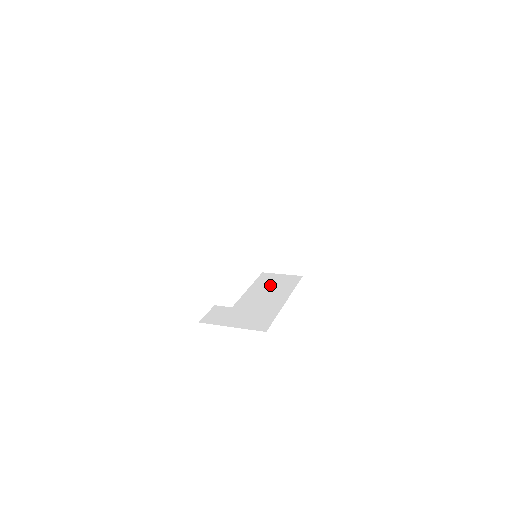
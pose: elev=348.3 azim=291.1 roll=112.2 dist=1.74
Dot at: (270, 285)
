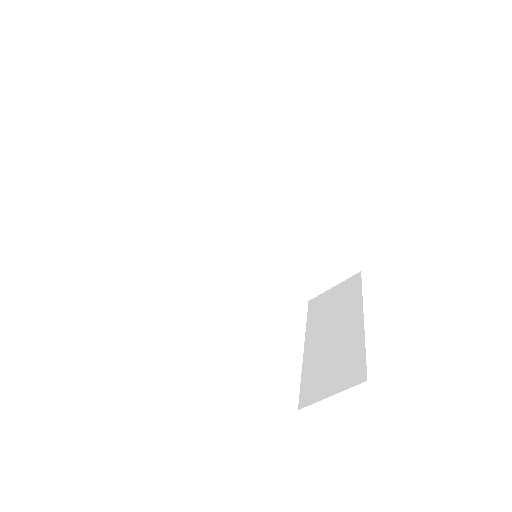
Dot at: occluded
